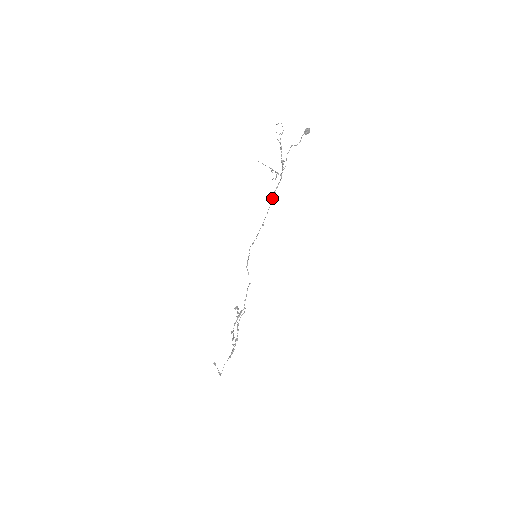
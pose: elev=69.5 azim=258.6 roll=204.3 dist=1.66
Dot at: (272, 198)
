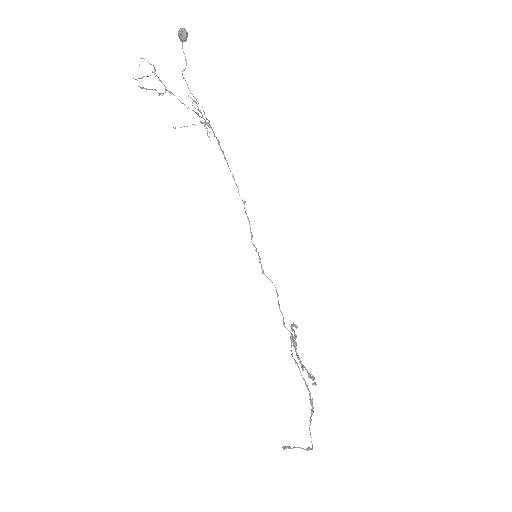
Dot at: occluded
